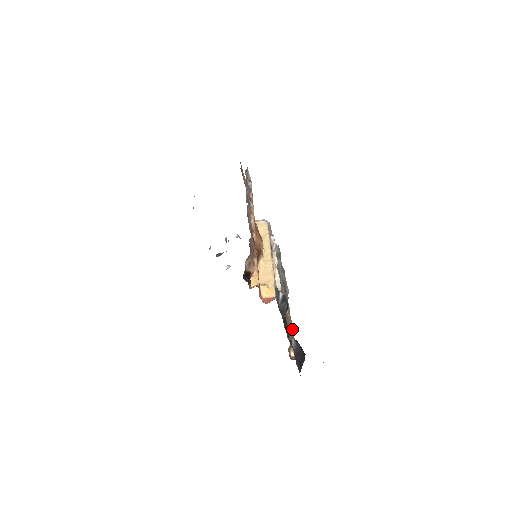
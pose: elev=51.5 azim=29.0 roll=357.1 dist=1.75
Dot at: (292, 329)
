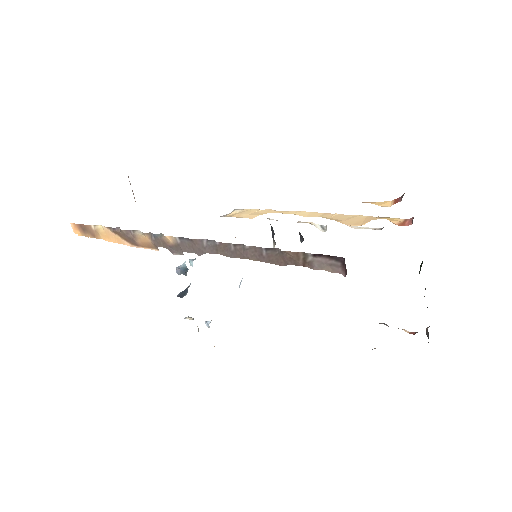
Dot at: occluded
